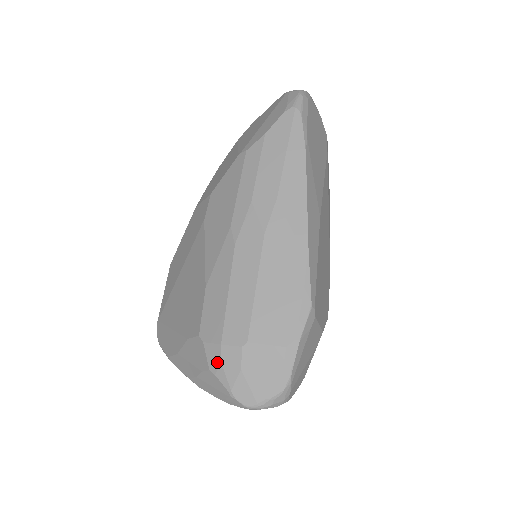
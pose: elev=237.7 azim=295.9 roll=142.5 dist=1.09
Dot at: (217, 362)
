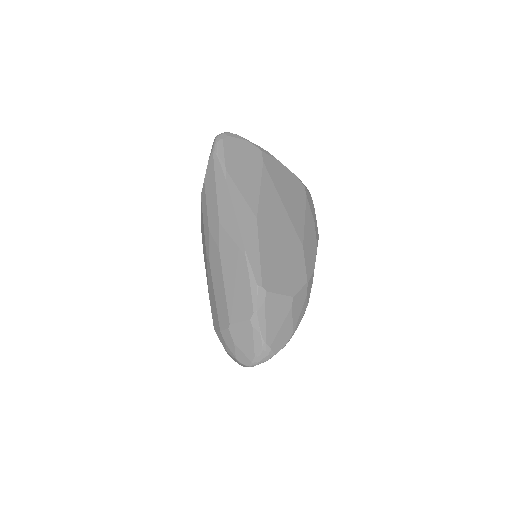
Dot at: (224, 343)
